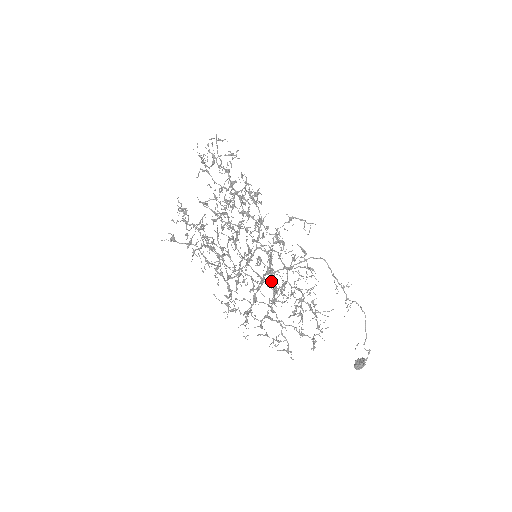
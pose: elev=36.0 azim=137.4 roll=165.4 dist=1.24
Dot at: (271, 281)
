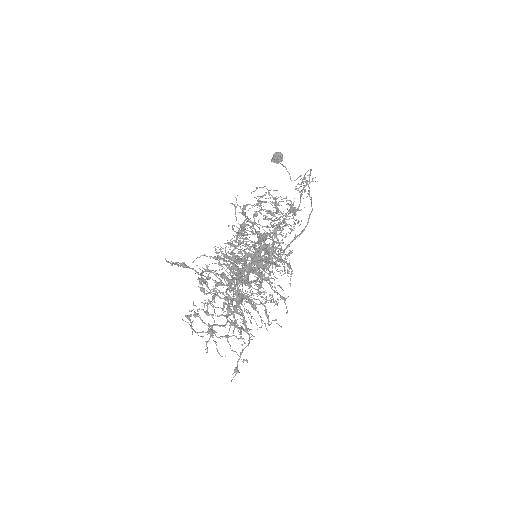
Dot at: occluded
